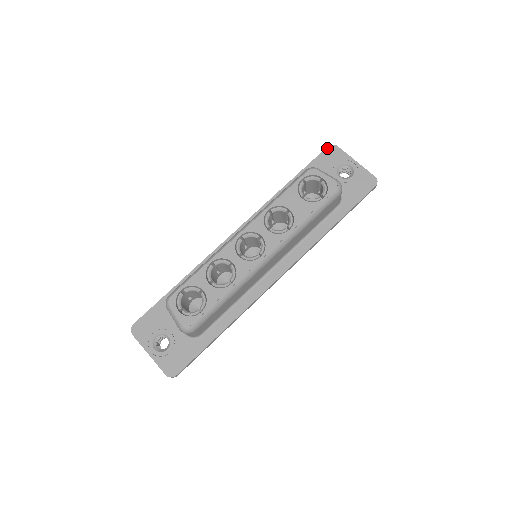
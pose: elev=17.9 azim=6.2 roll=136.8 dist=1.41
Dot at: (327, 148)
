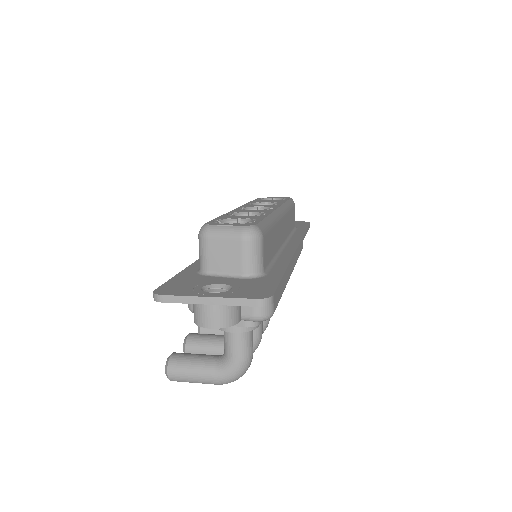
Dot at: occluded
